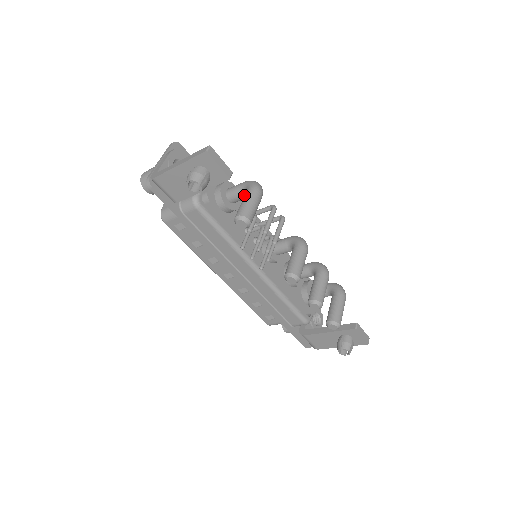
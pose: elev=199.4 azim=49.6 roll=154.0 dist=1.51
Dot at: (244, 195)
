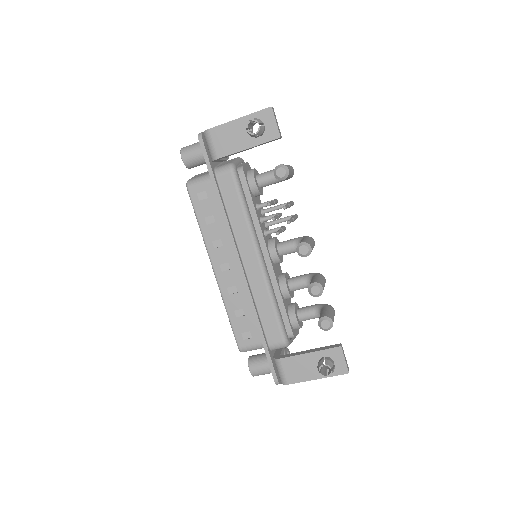
Dot at: (274, 177)
